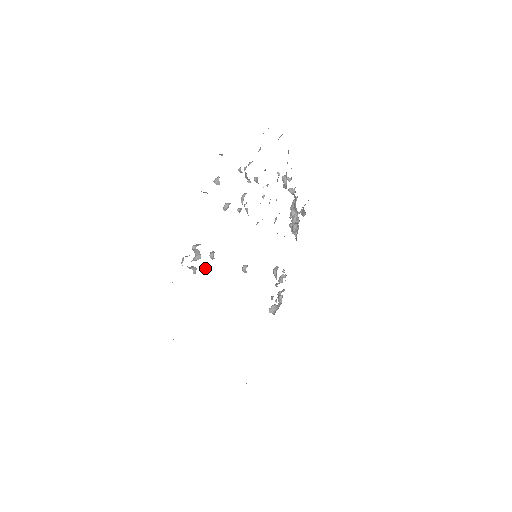
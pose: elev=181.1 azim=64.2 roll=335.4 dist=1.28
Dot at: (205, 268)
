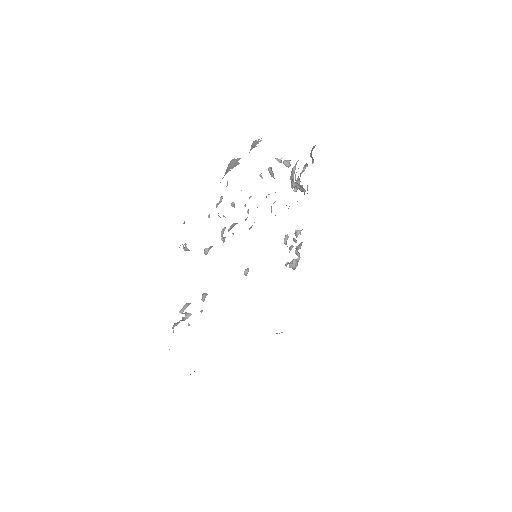
Dot at: occluded
